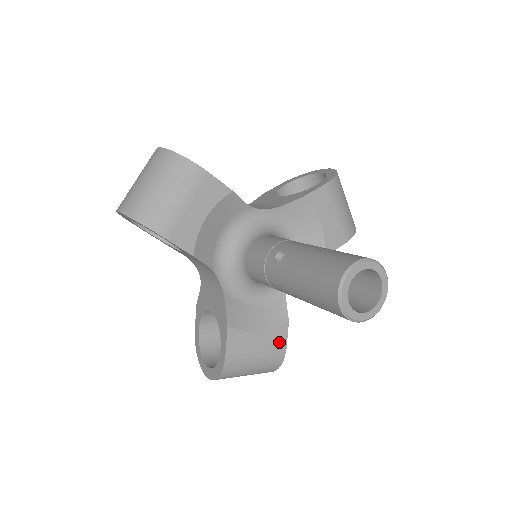
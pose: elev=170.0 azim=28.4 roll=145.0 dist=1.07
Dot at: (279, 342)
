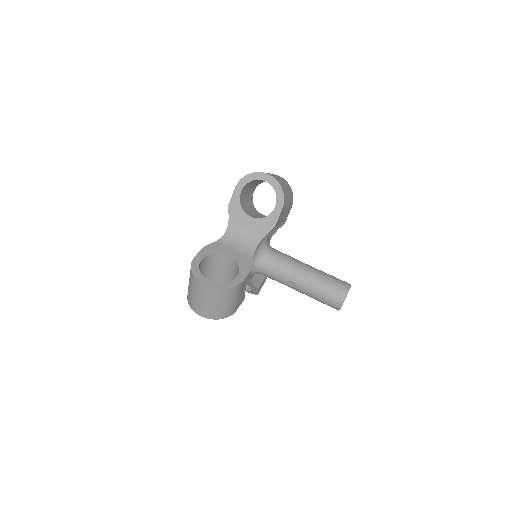
Dot at: occluded
